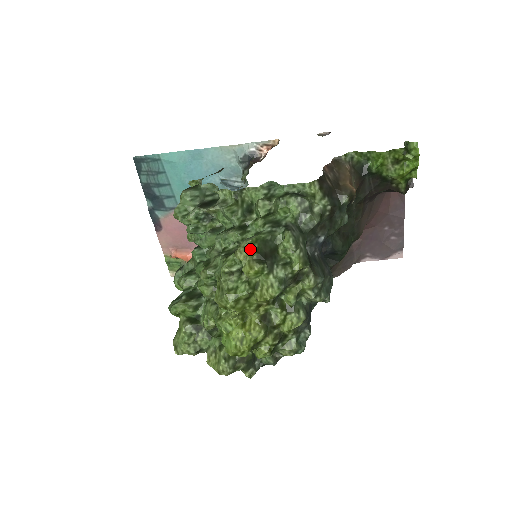
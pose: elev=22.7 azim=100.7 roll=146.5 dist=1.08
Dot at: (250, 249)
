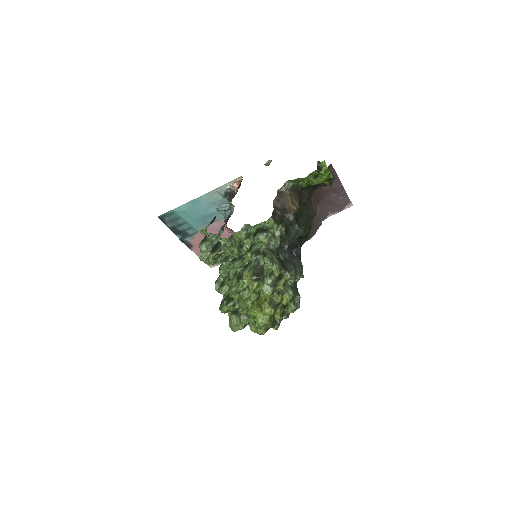
Dot at: (249, 276)
